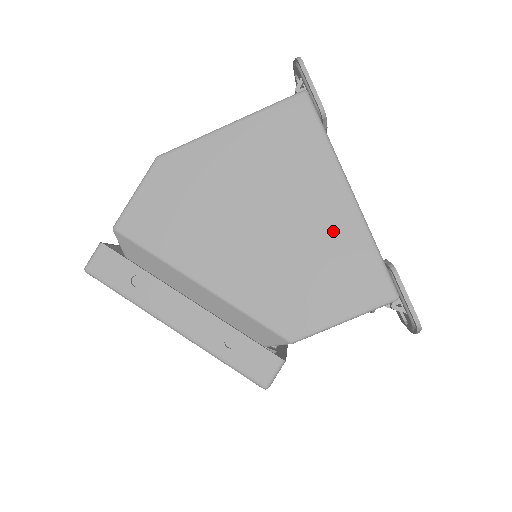
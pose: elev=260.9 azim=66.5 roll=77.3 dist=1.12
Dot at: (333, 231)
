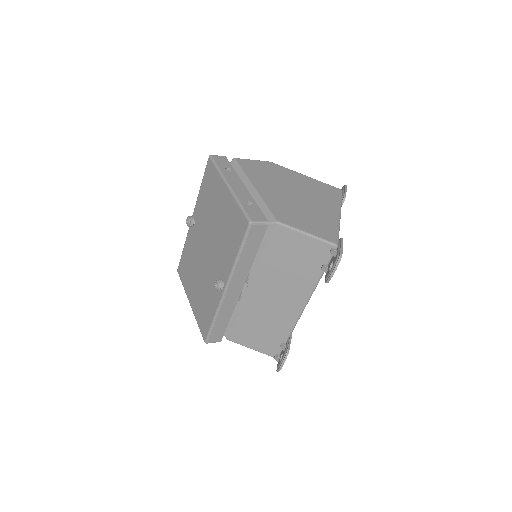
Dot at: (324, 215)
